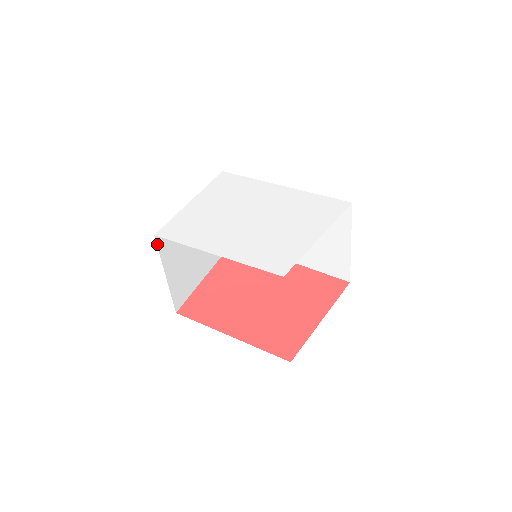
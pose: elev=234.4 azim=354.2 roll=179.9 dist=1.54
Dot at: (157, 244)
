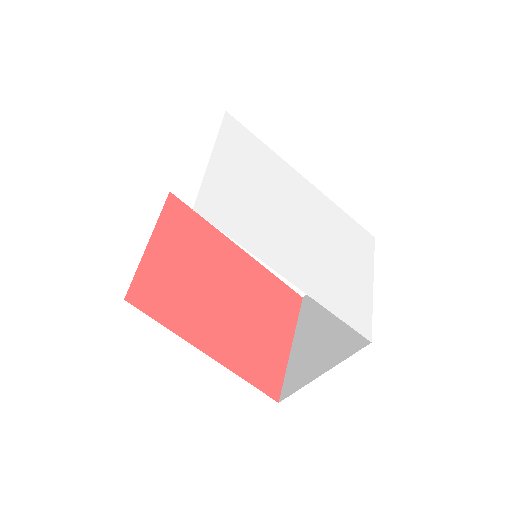
Dot at: occluded
